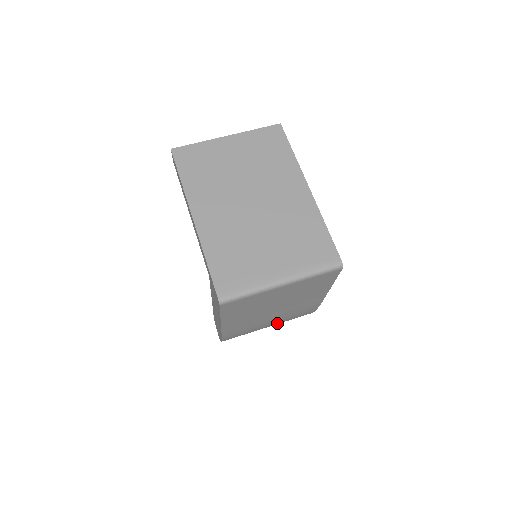
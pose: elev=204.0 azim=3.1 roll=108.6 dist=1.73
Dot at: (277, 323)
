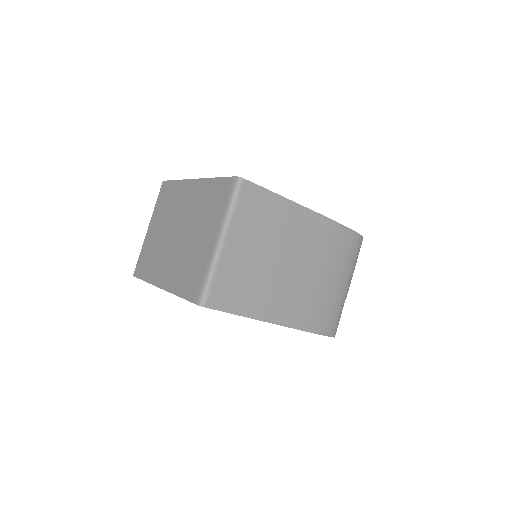
Dot at: (338, 271)
